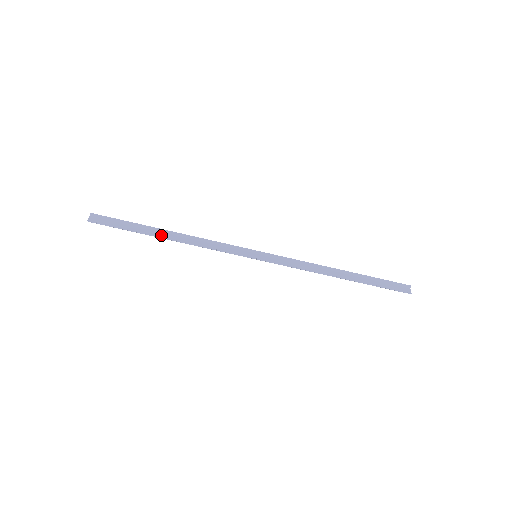
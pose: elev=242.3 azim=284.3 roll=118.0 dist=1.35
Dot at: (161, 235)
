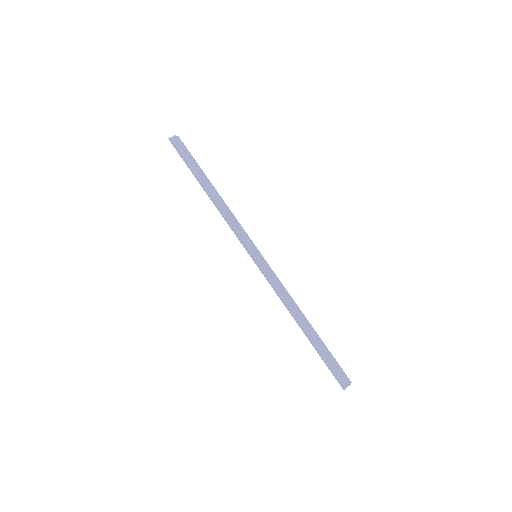
Dot at: (205, 186)
